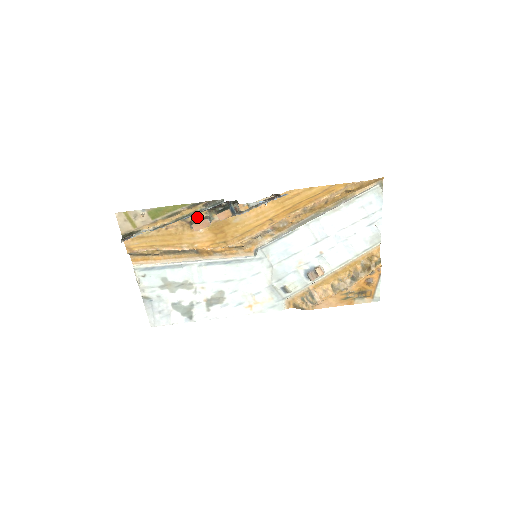
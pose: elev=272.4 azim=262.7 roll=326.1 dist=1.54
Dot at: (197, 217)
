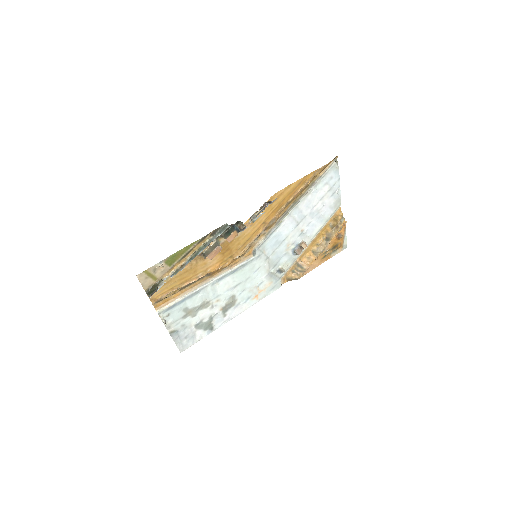
Dot at: (207, 247)
